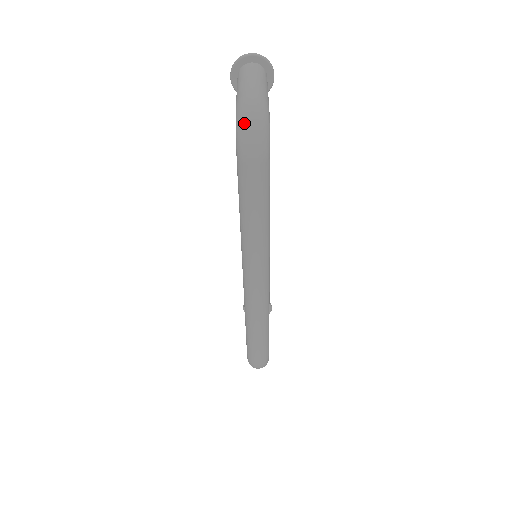
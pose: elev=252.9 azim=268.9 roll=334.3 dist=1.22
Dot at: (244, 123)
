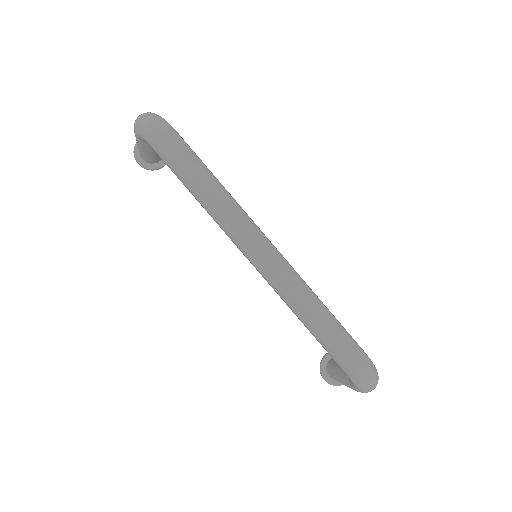
Dot at: (140, 122)
